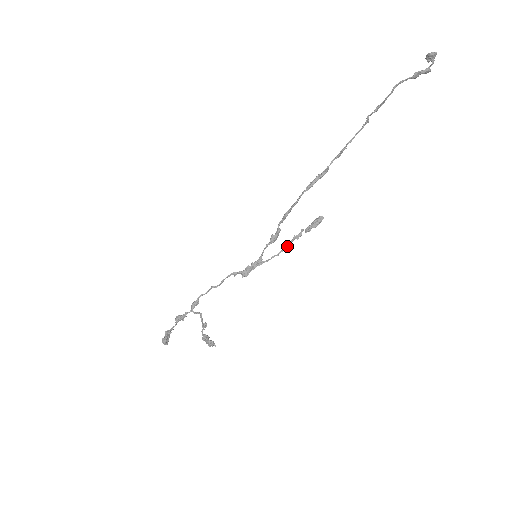
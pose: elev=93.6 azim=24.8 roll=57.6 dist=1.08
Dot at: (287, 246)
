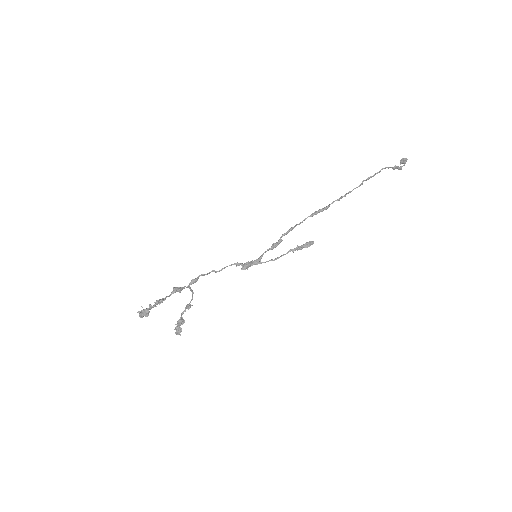
Dot at: occluded
